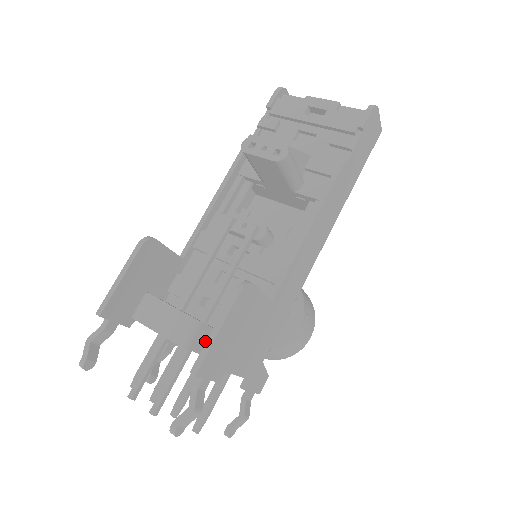
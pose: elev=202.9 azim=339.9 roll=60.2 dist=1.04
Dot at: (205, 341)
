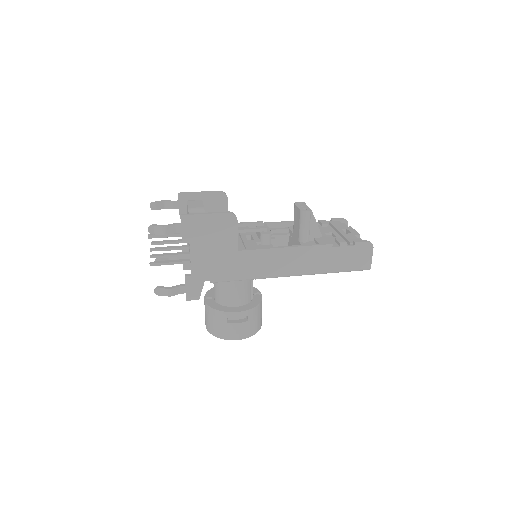
Dot at: occluded
